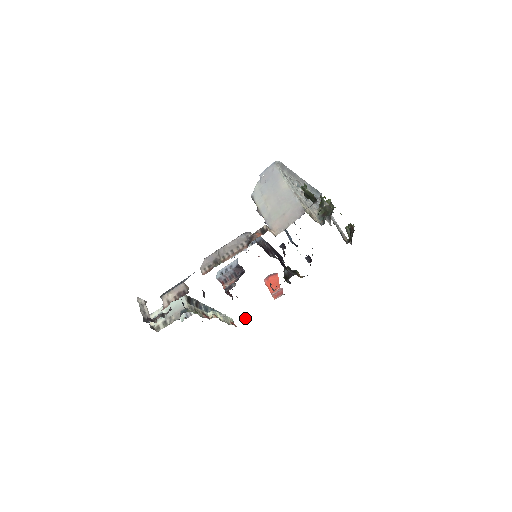
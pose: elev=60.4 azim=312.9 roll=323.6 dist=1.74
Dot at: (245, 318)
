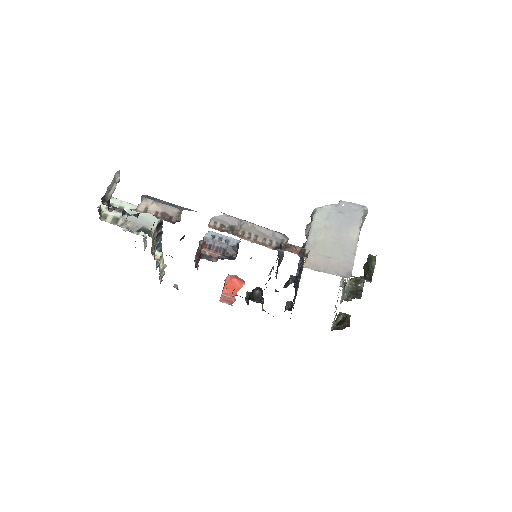
Dot at: (177, 287)
